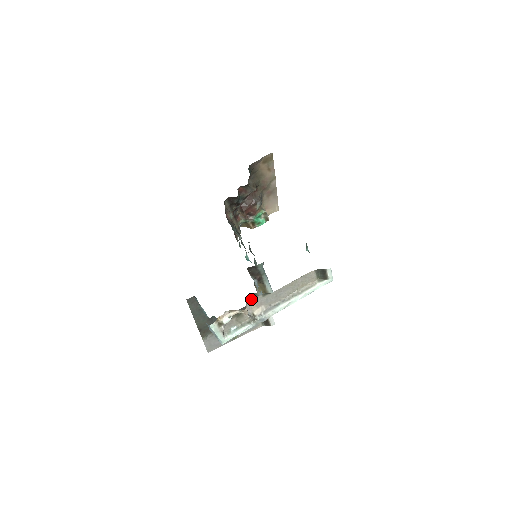
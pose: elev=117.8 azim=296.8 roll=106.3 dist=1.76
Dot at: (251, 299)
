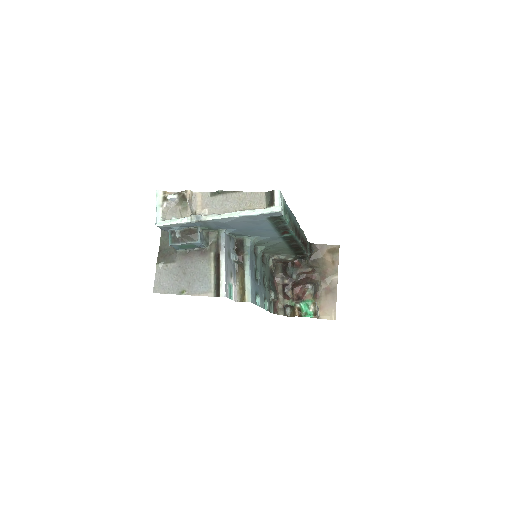
Dot at: (200, 192)
